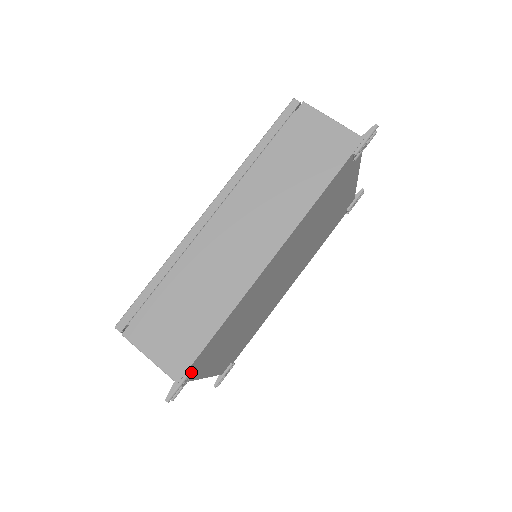
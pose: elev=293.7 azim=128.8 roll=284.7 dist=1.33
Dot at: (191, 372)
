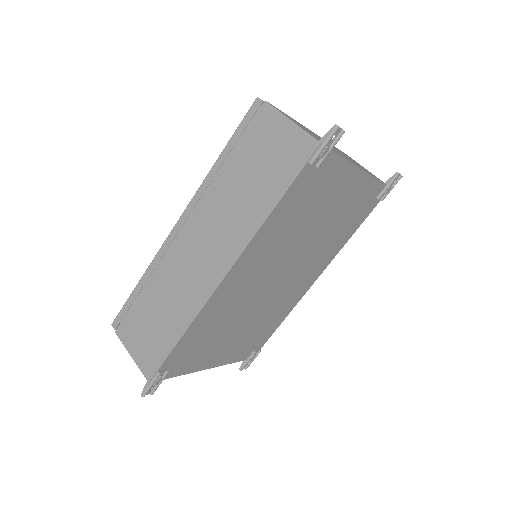
Dot at: (159, 375)
